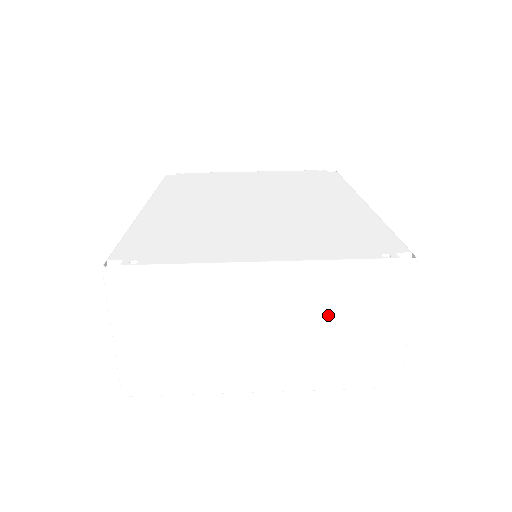
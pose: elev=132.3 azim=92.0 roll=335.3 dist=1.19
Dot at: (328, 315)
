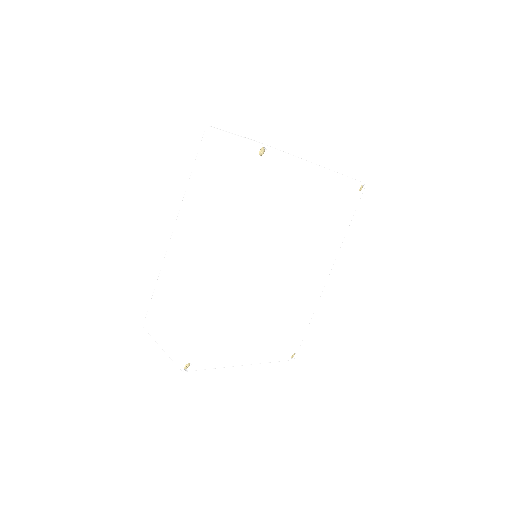
Dot at: occluded
